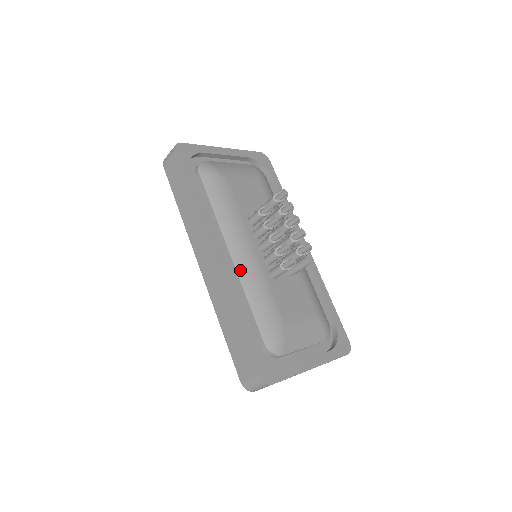
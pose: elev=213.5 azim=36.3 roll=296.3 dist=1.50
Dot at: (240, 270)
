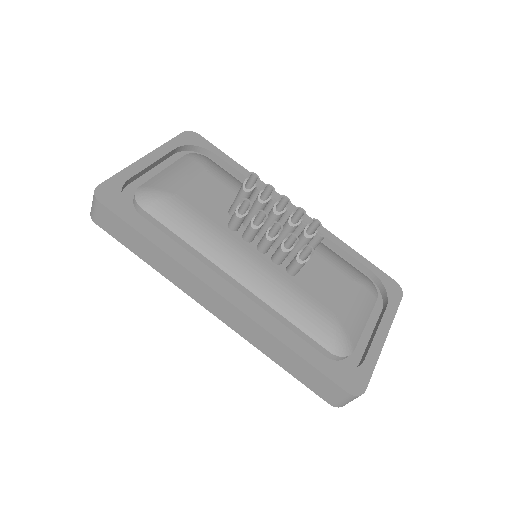
Dot at: (258, 291)
